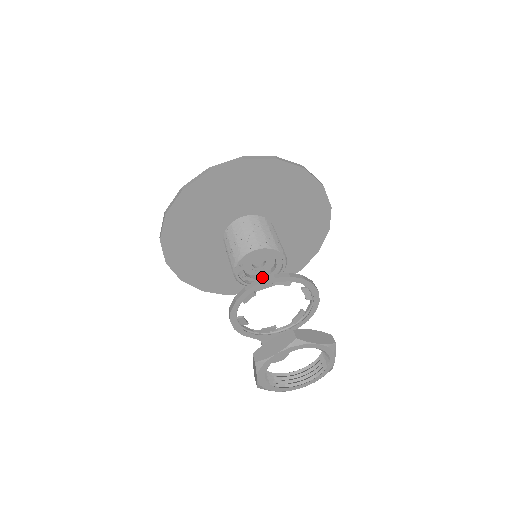
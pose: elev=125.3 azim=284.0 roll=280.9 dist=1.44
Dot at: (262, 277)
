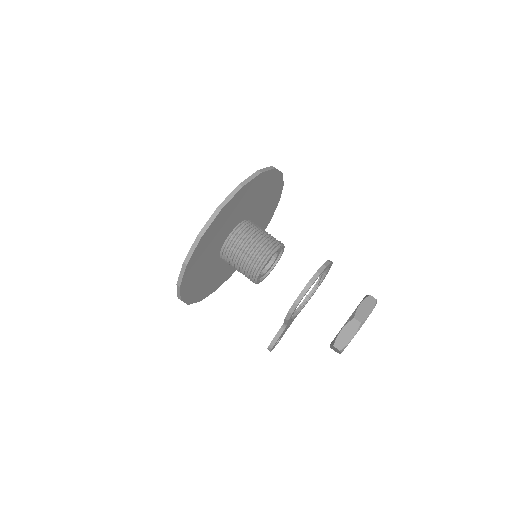
Dot at: (262, 274)
